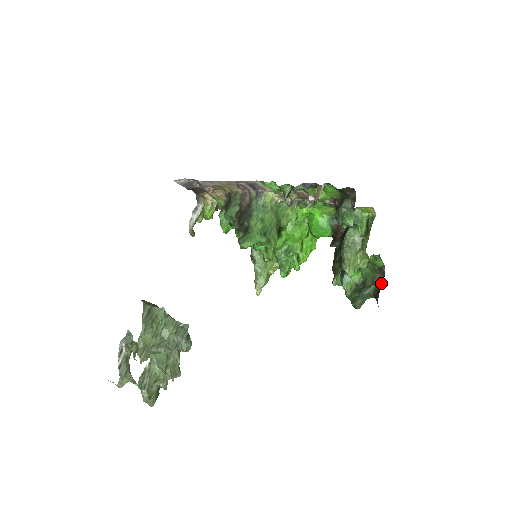
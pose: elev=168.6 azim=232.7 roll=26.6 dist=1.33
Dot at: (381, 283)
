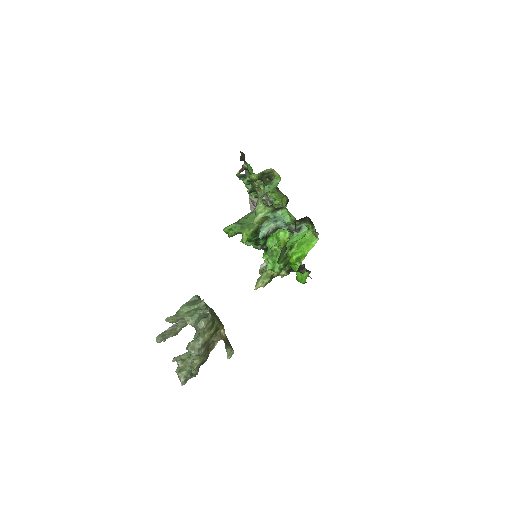
Dot at: occluded
